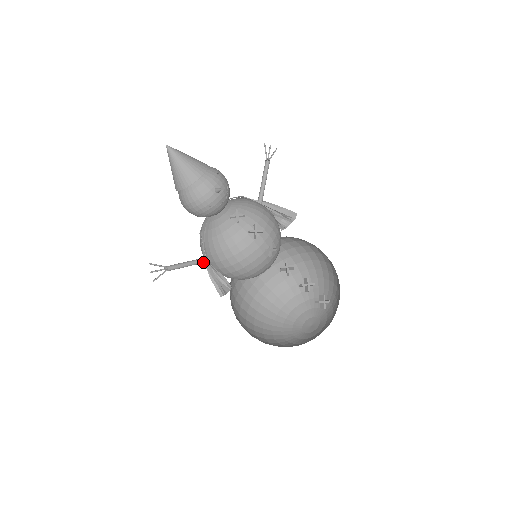
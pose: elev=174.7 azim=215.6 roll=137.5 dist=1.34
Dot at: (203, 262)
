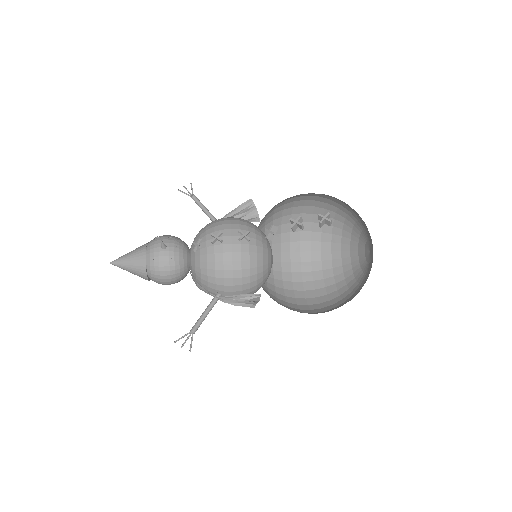
Dot at: occluded
